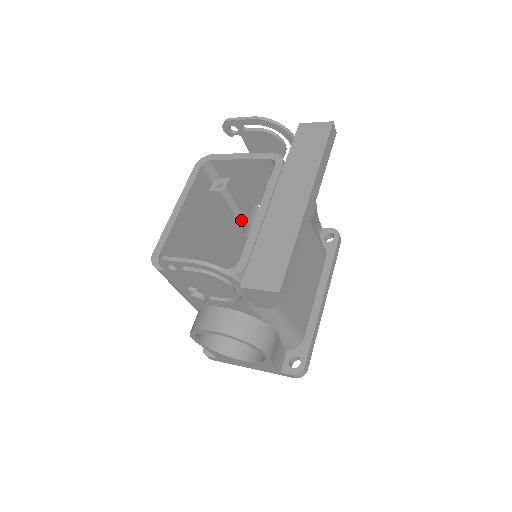
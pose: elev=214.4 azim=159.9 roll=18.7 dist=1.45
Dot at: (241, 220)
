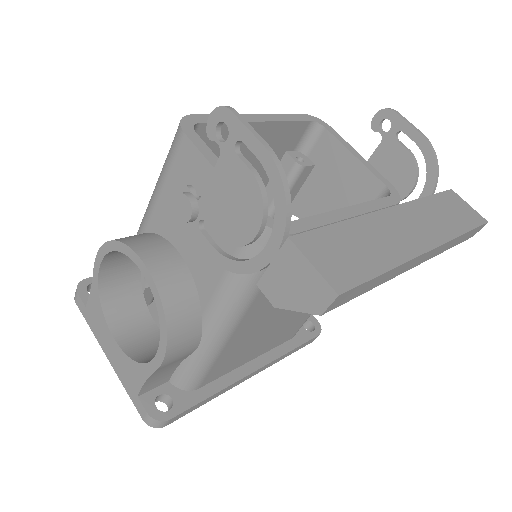
Dot at: (270, 214)
